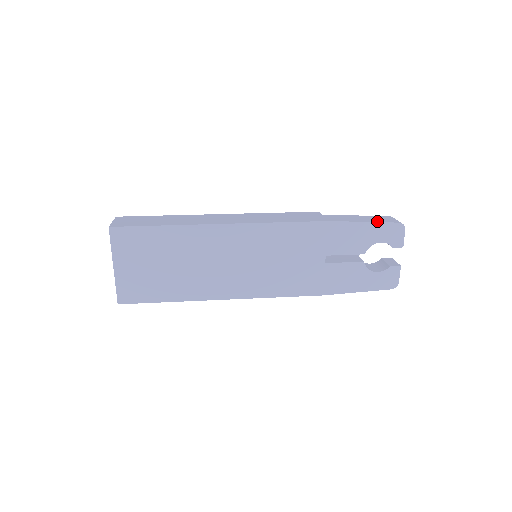
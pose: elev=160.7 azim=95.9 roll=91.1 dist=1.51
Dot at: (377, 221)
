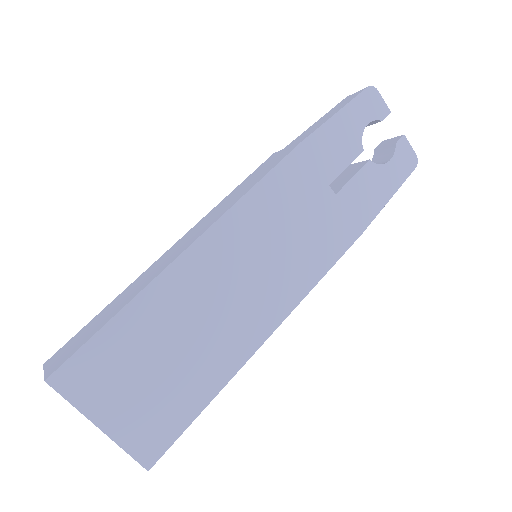
Dot at: (345, 104)
